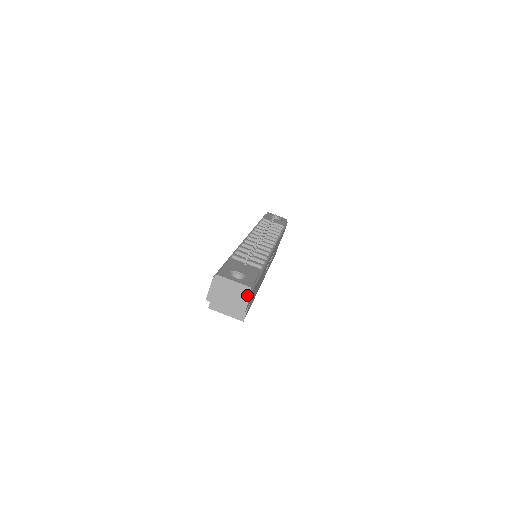
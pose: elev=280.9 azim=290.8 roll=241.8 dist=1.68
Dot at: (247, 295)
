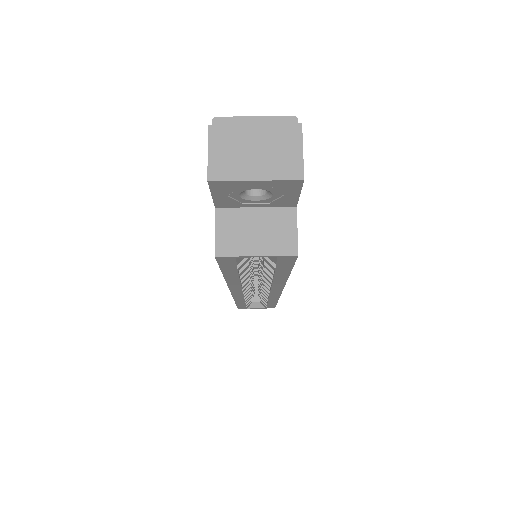
Dot at: (294, 135)
